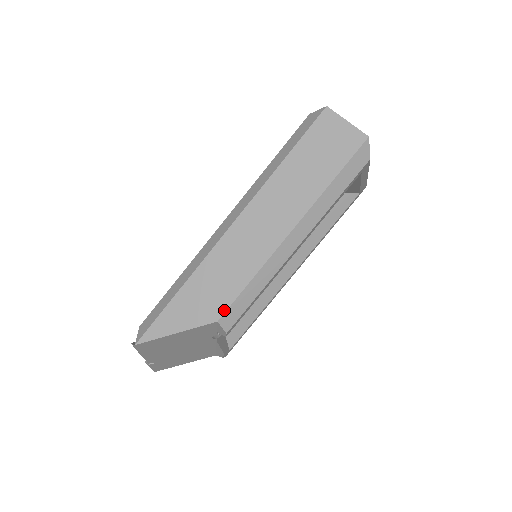
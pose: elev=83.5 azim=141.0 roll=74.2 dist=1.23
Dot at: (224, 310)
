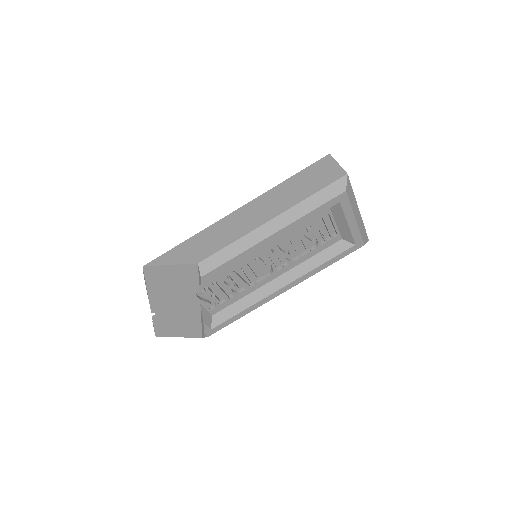
Dot at: (206, 257)
